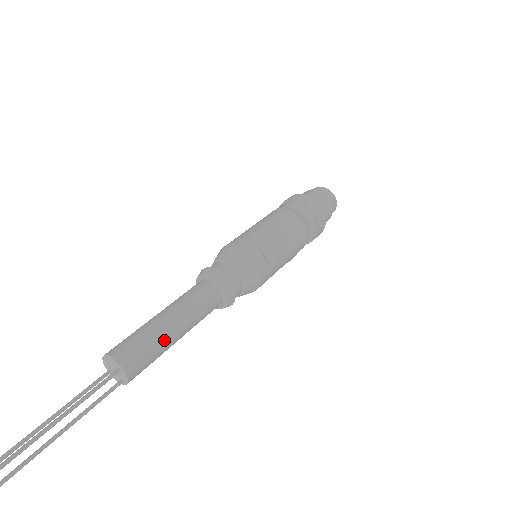
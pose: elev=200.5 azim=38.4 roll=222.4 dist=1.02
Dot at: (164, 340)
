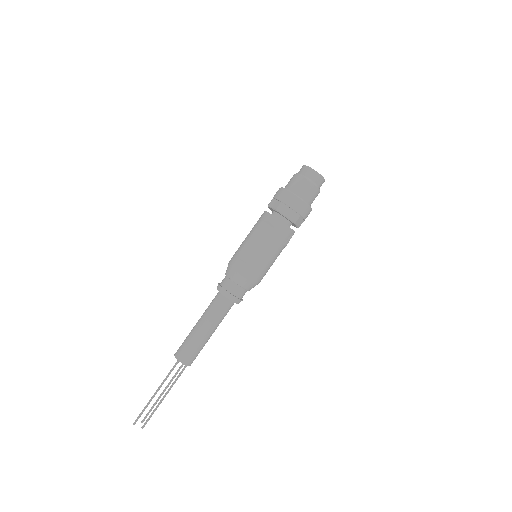
Dot at: (196, 338)
